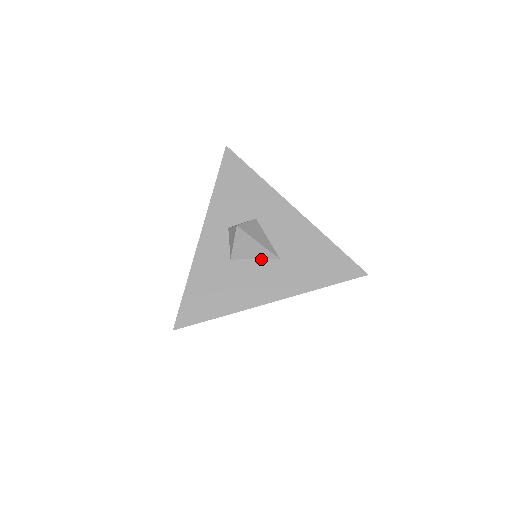
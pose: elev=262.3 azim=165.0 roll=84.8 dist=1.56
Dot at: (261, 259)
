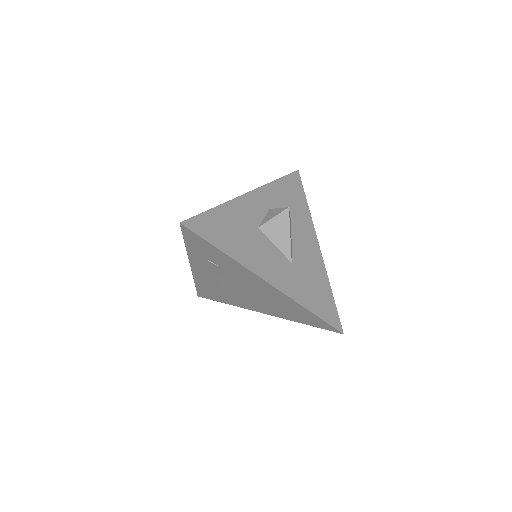
Dot at: (279, 249)
